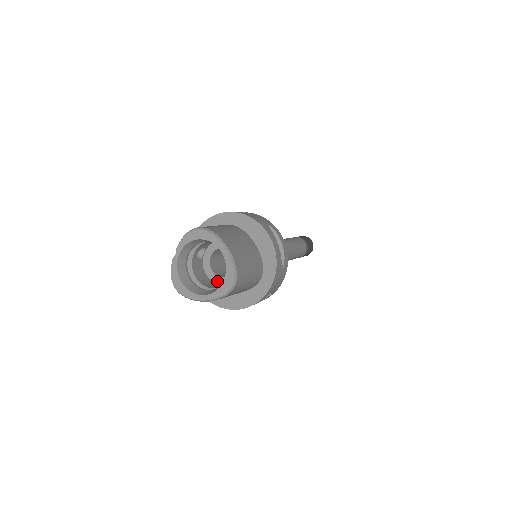
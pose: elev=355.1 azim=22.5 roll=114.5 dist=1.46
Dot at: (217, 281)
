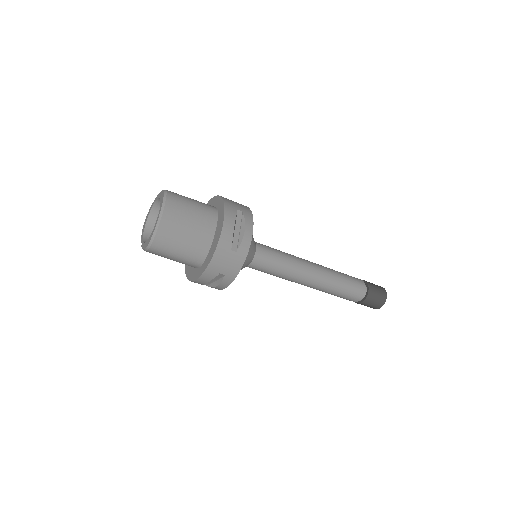
Dot at: occluded
